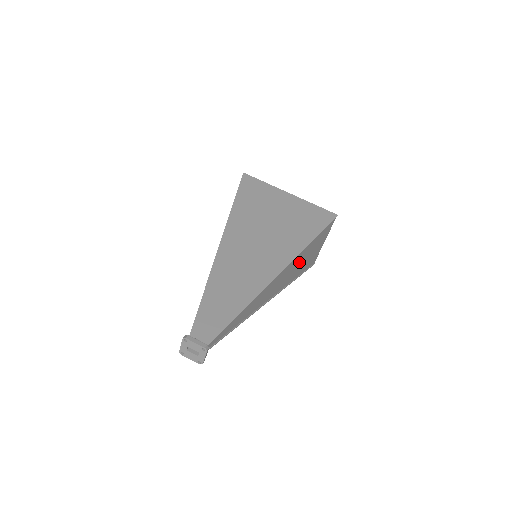
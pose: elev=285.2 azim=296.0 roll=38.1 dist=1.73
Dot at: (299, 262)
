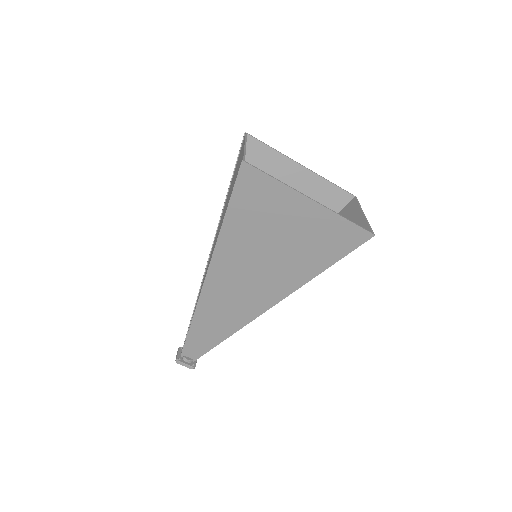
Dot at: occluded
